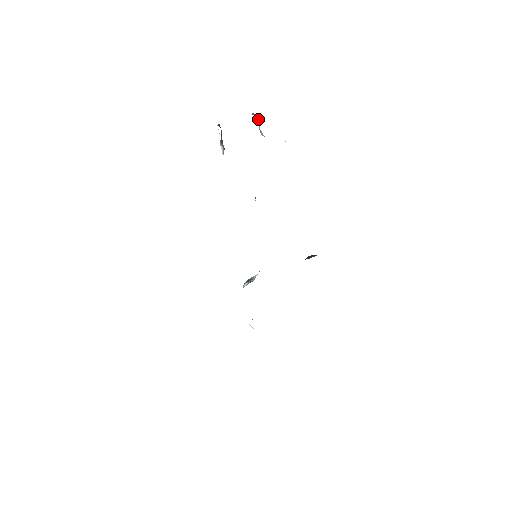
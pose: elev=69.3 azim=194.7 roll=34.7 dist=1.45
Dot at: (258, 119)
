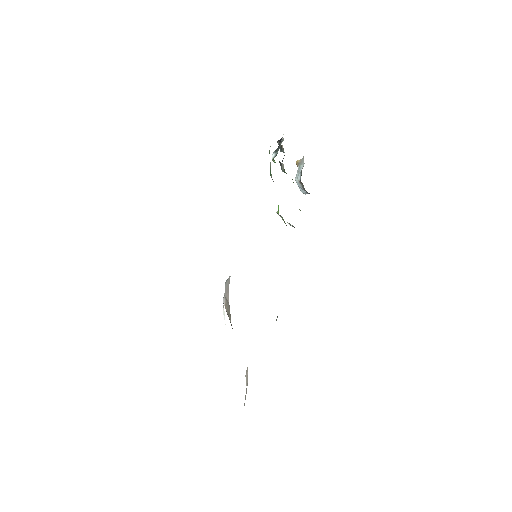
Dot at: (302, 165)
